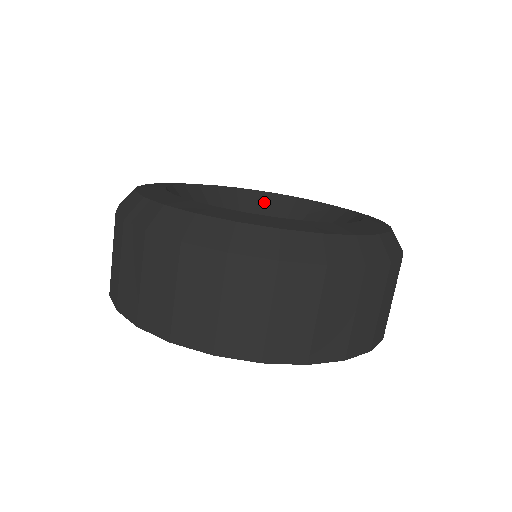
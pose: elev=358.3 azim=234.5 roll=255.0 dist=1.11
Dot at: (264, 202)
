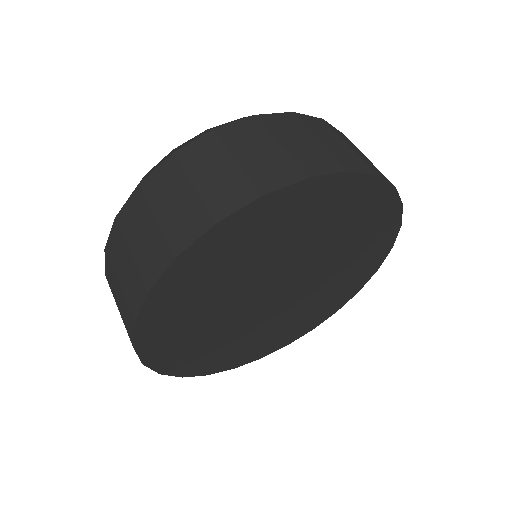
Dot at: occluded
